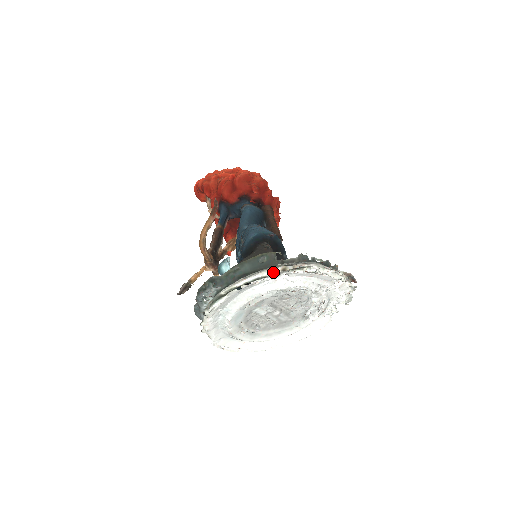
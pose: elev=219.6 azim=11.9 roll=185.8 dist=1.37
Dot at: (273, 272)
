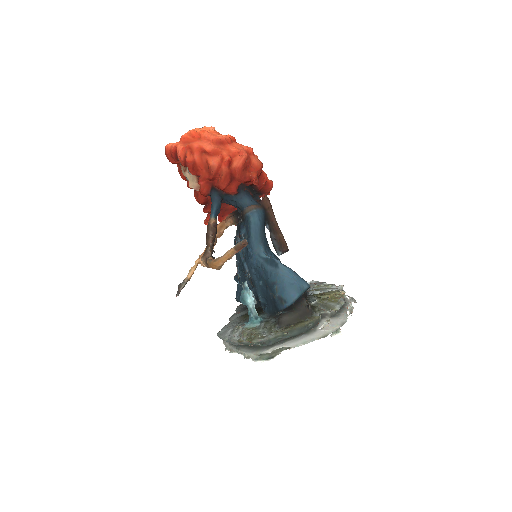
Dot at: (314, 331)
